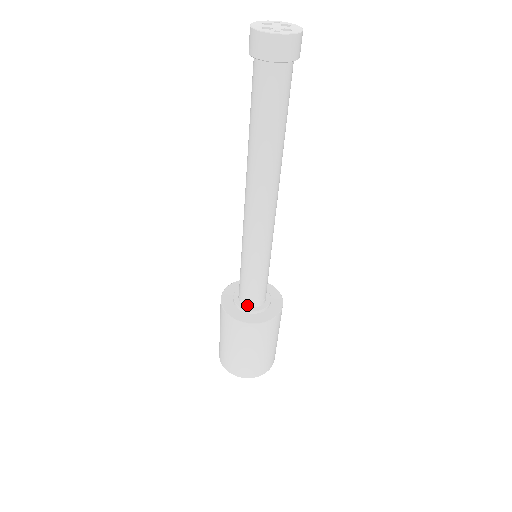
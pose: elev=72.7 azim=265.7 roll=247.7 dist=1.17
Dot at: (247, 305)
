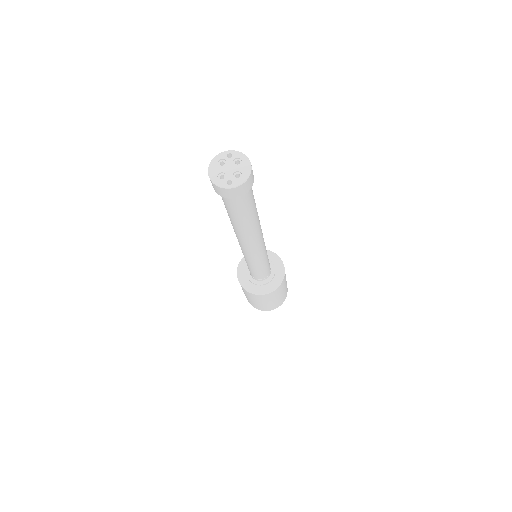
Dot at: (257, 280)
